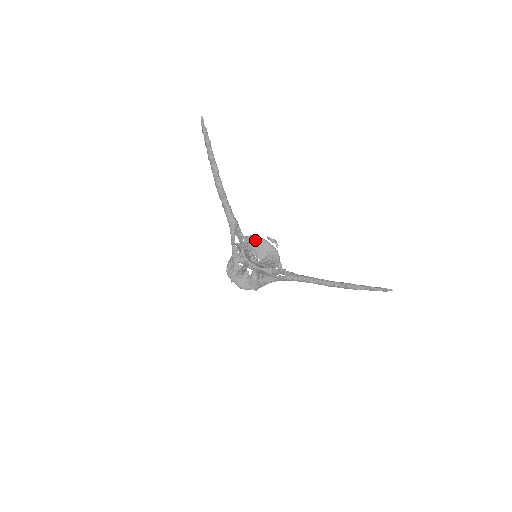
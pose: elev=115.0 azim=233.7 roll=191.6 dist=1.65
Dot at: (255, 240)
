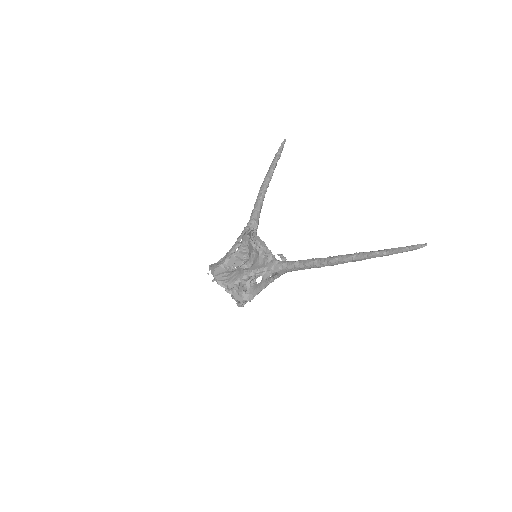
Dot at: (264, 248)
